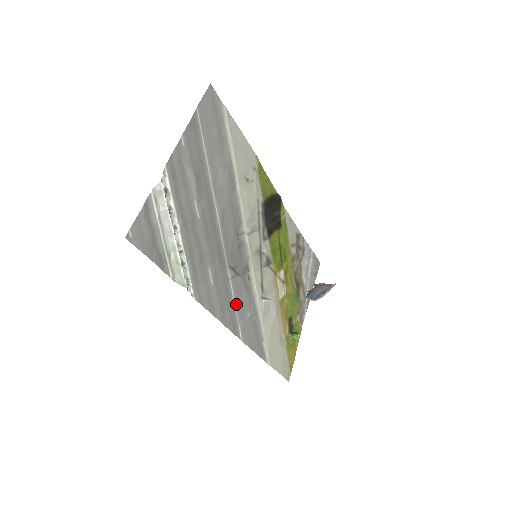
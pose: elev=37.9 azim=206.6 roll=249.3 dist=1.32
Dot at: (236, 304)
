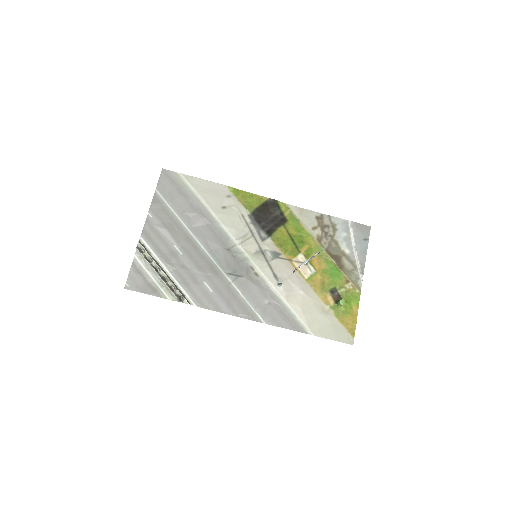
Dot at: (246, 298)
